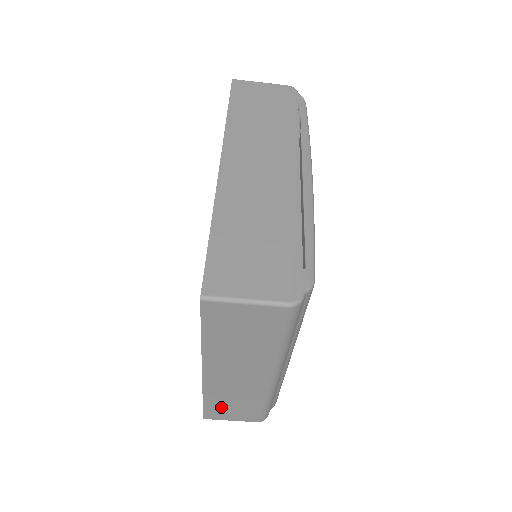
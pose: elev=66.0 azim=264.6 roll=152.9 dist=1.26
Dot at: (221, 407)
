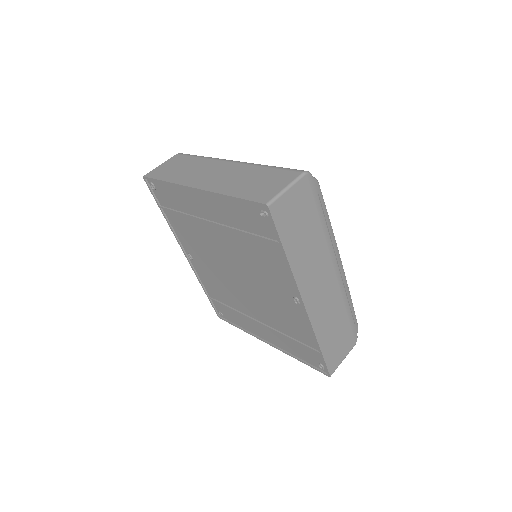
Dot at: (252, 189)
